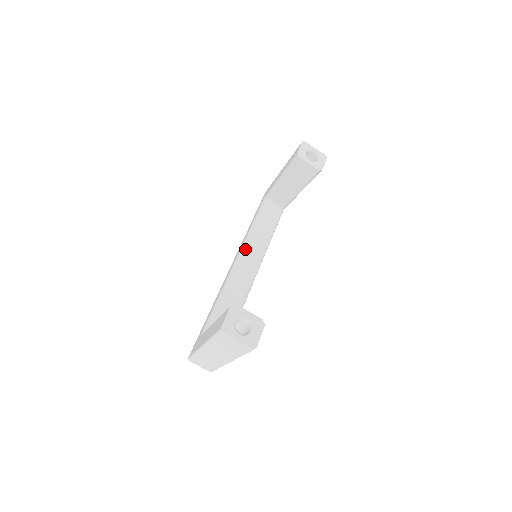
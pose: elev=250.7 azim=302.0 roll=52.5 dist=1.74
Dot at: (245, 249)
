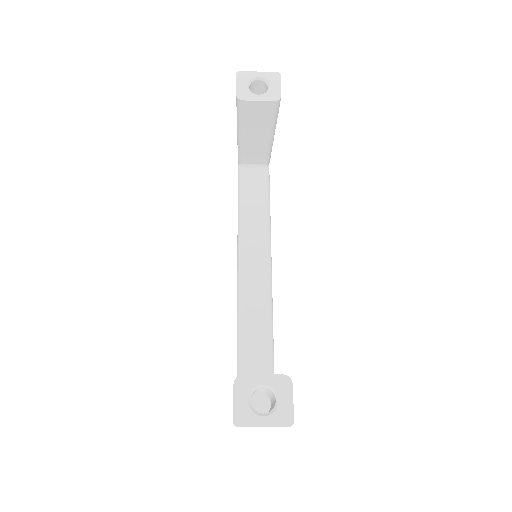
Dot at: (242, 248)
